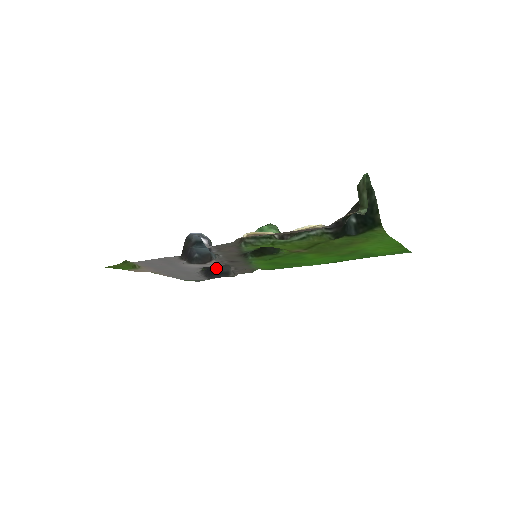
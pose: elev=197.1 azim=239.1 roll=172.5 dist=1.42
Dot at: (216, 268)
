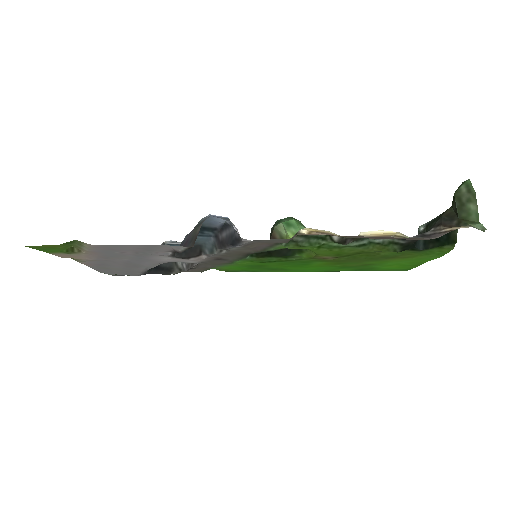
Dot at: occluded
